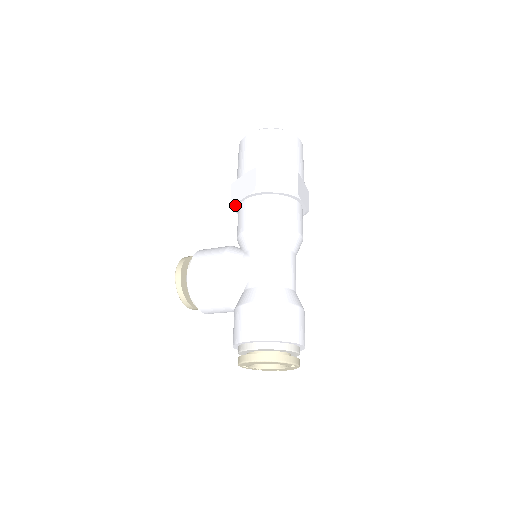
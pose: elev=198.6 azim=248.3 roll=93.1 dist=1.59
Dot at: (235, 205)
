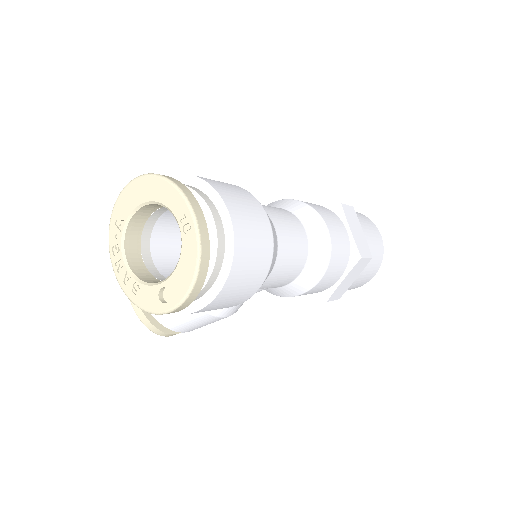
Dot at: occluded
